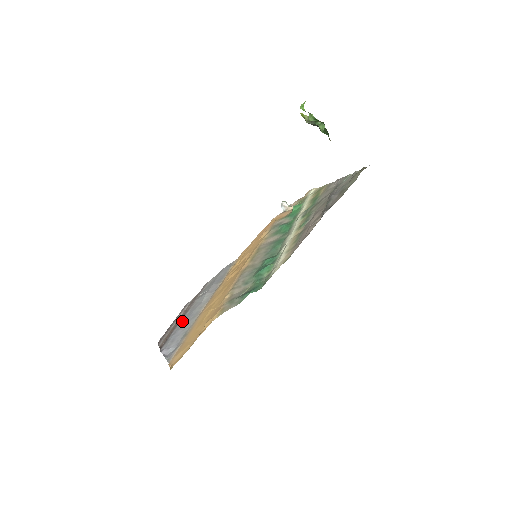
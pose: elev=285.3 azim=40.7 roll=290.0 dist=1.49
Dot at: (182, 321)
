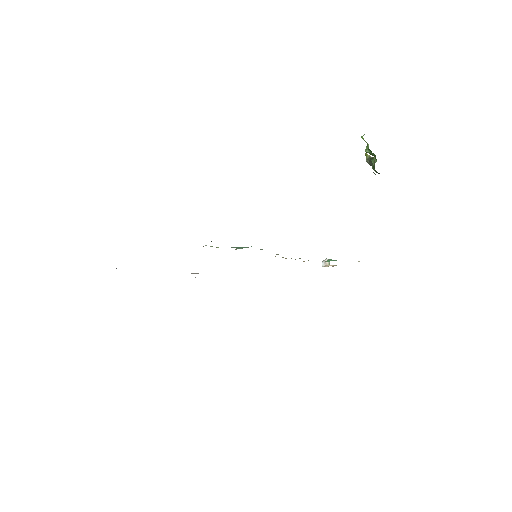
Dot at: occluded
